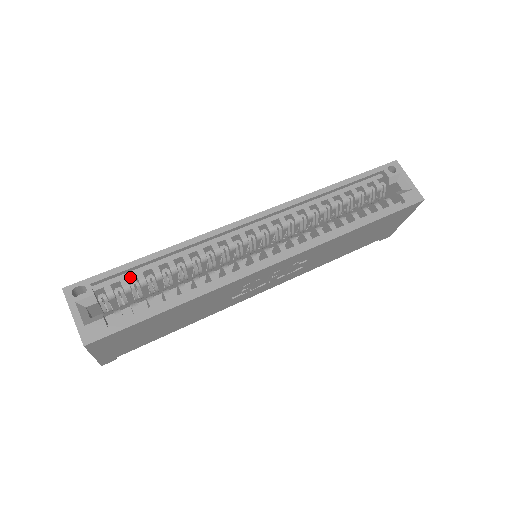
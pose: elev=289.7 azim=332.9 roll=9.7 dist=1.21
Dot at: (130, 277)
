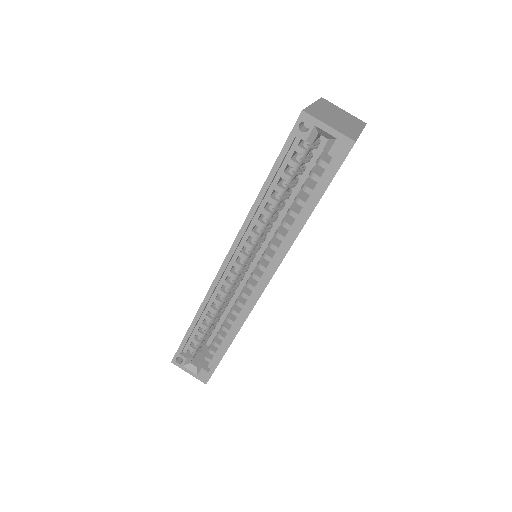
Dot at: (194, 336)
